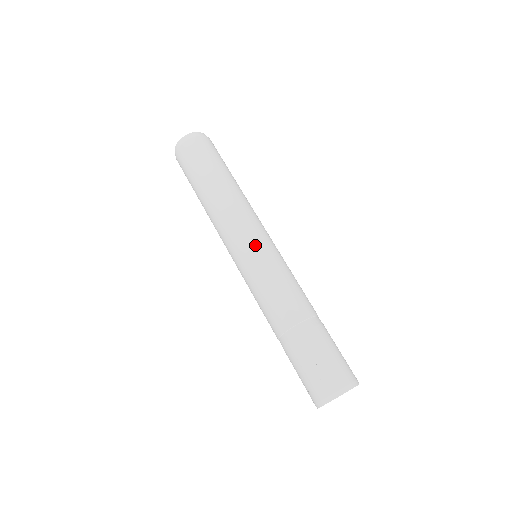
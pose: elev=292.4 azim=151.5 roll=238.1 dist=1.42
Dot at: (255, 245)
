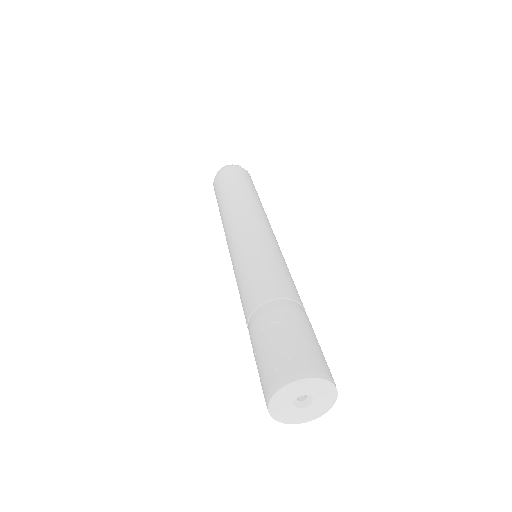
Dot at: (265, 234)
